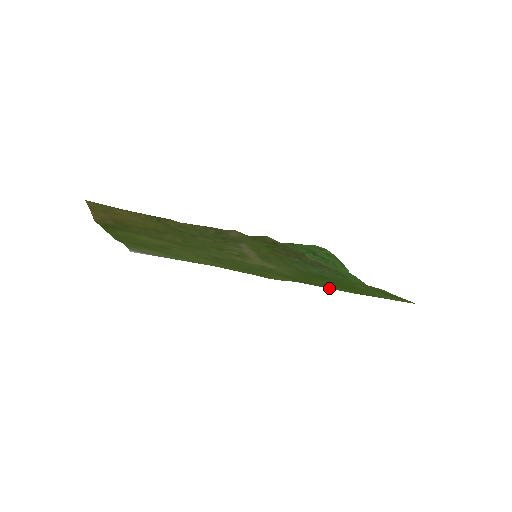
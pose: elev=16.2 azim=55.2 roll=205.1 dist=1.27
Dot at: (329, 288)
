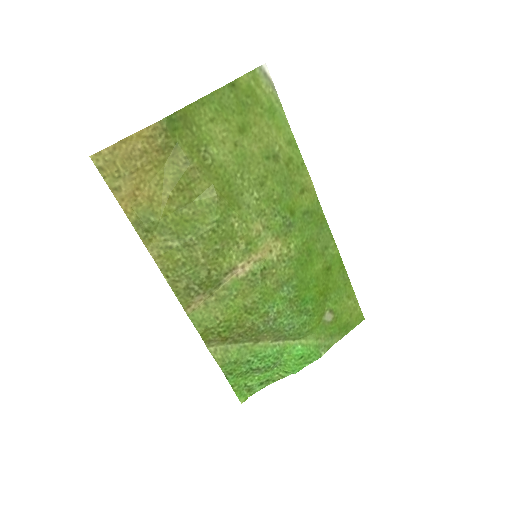
Dot at: (330, 232)
